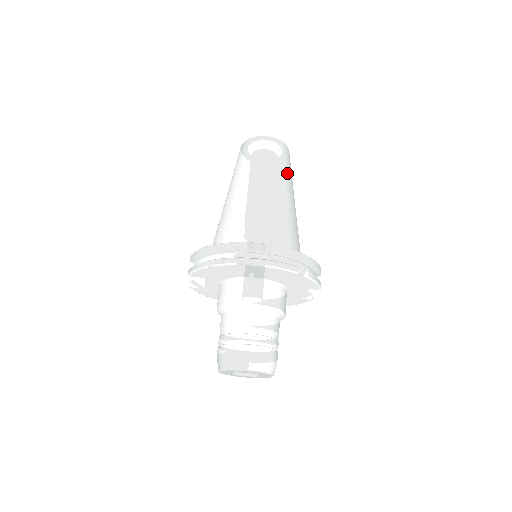
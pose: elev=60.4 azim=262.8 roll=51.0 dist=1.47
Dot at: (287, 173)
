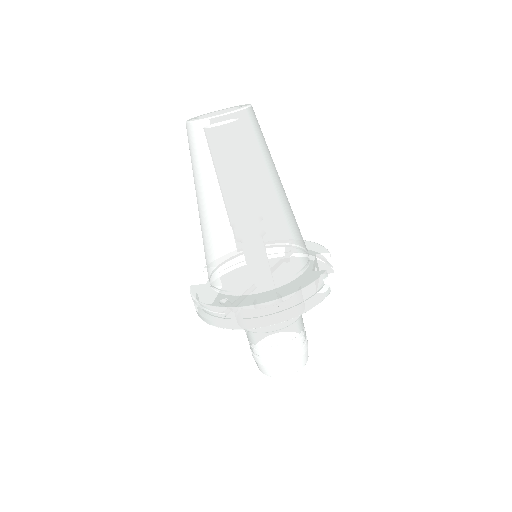
Dot at: (252, 163)
